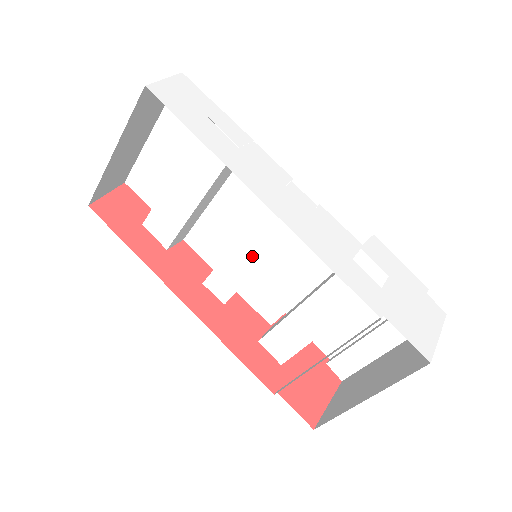
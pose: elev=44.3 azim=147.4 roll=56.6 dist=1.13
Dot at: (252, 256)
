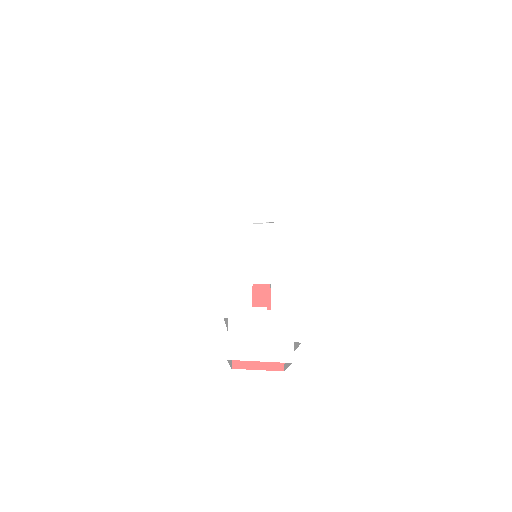
Dot at: occluded
